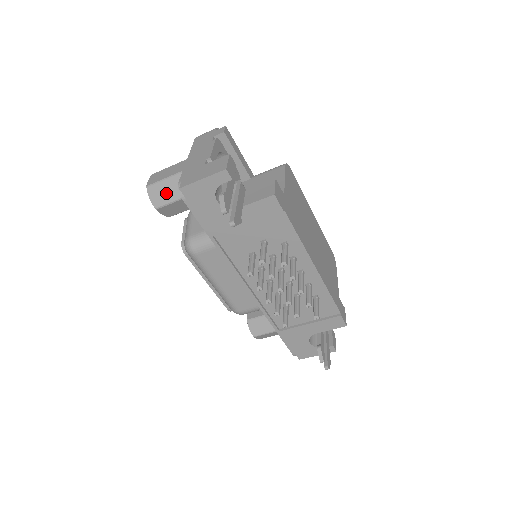
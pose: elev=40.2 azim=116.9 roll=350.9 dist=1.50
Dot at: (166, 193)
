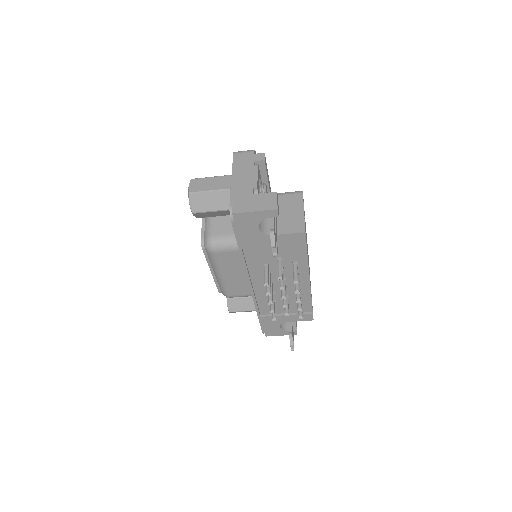
Dot at: (206, 203)
